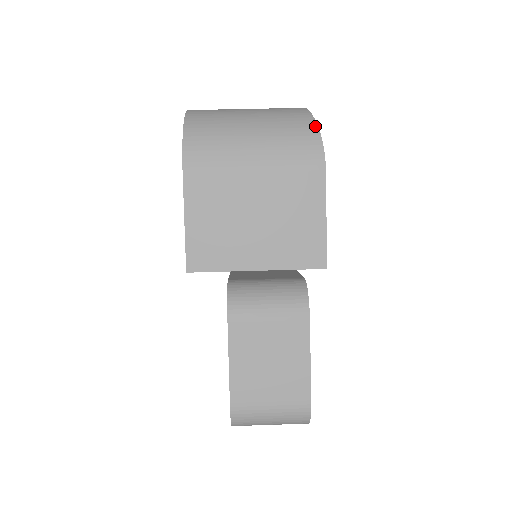
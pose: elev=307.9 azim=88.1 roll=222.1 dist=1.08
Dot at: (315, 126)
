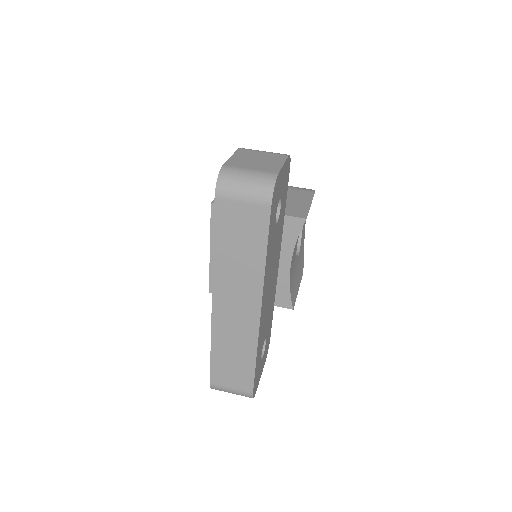
Dot at: occluded
